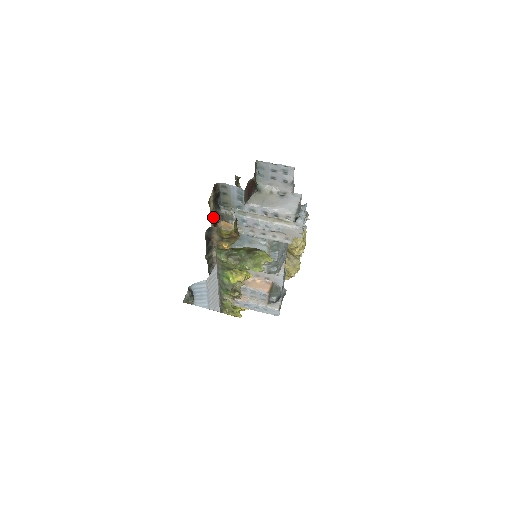
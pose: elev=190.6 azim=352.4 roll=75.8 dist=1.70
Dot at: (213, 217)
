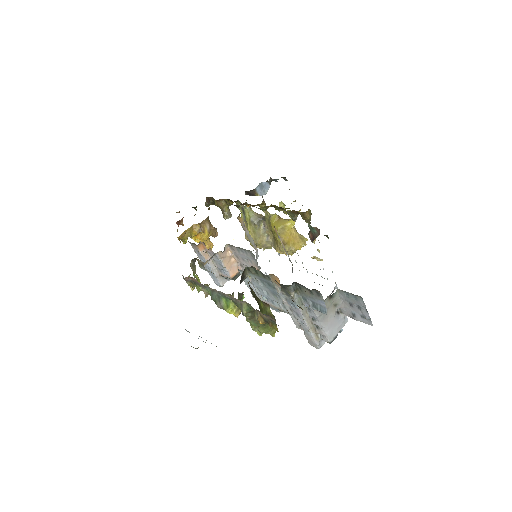
Dot at: occluded
